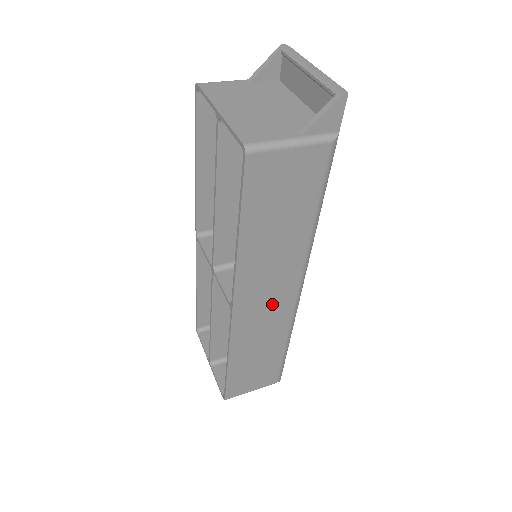
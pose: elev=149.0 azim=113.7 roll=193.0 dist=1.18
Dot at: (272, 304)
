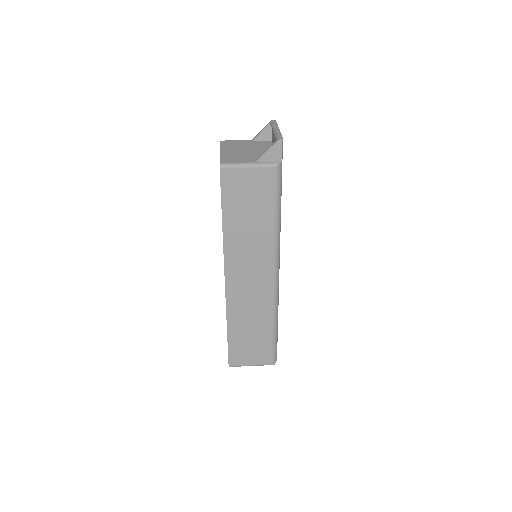
Dot at: (254, 283)
